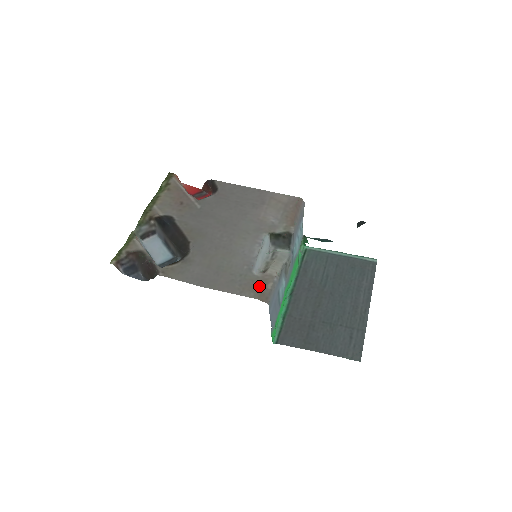
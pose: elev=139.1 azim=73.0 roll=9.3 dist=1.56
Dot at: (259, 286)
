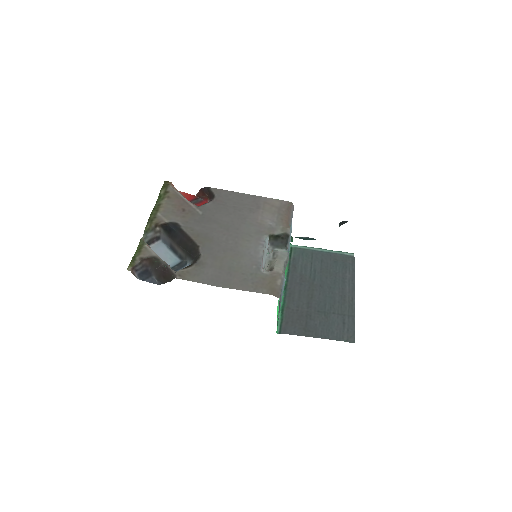
Dot at: (270, 283)
